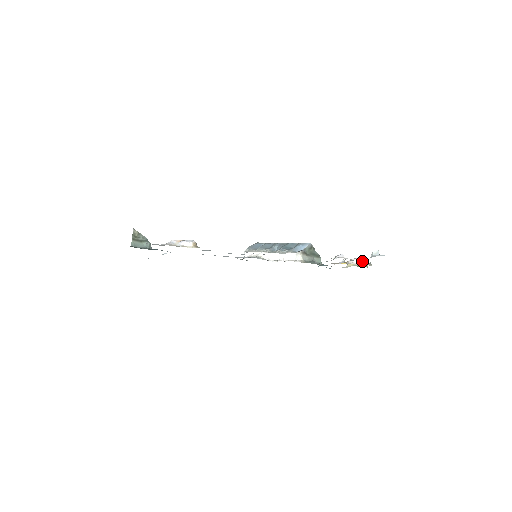
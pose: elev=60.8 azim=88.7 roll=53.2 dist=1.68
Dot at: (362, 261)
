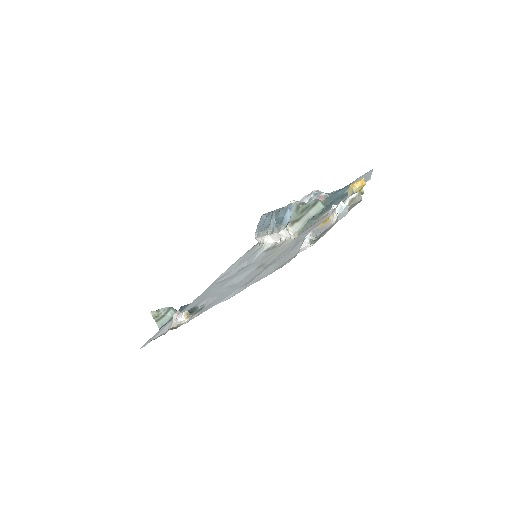
Dot at: occluded
